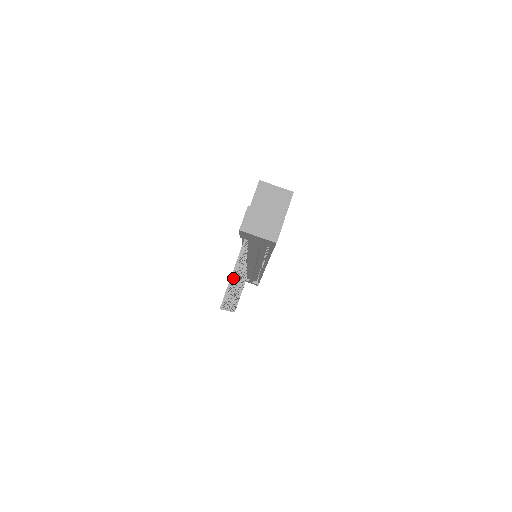
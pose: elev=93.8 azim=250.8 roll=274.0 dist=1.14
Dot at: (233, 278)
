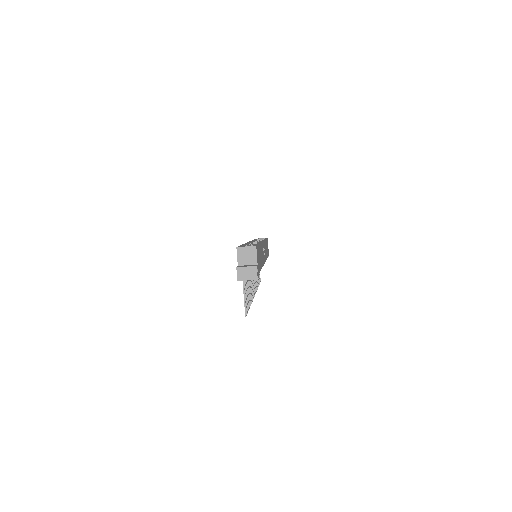
Dot at: (245, 298)
